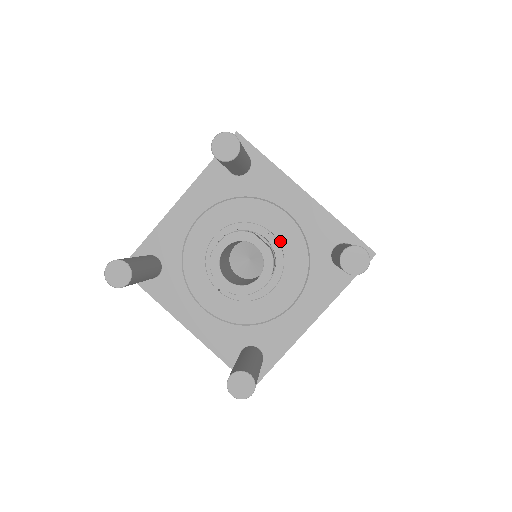
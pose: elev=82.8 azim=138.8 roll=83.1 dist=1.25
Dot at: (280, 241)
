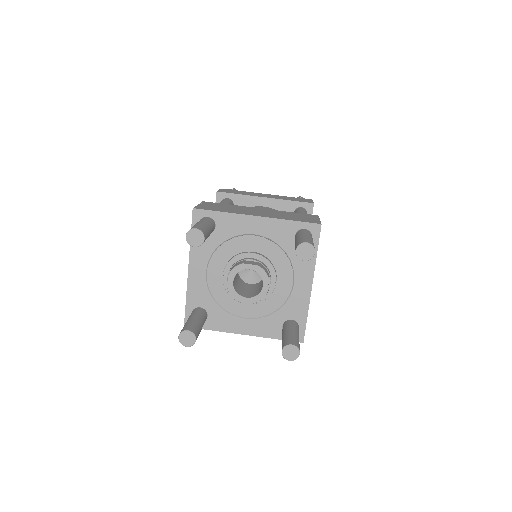
Dot at: (275, 289)
